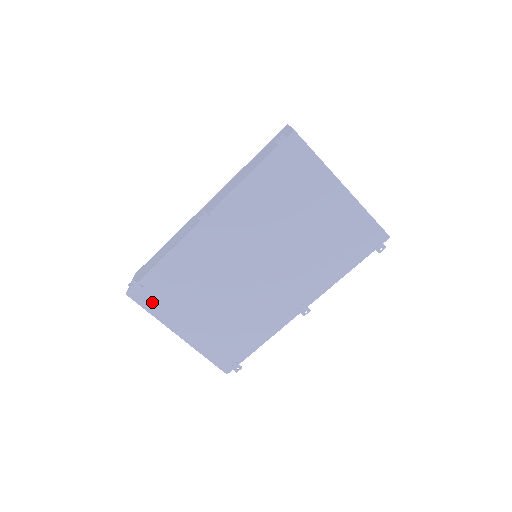
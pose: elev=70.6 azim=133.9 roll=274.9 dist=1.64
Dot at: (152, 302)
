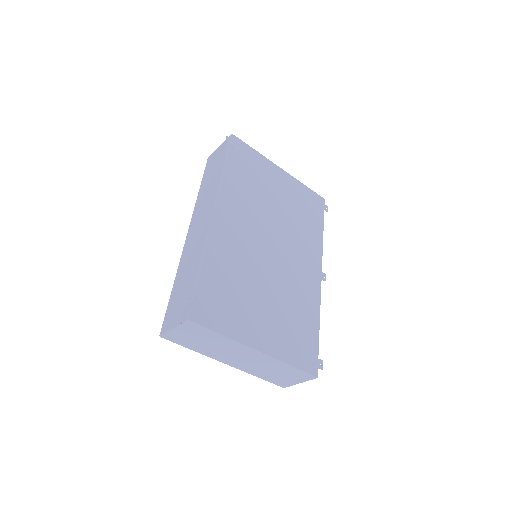
Dot at: (216, 319)
